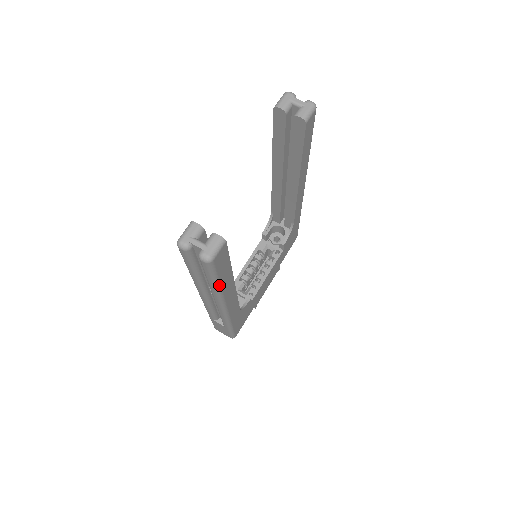
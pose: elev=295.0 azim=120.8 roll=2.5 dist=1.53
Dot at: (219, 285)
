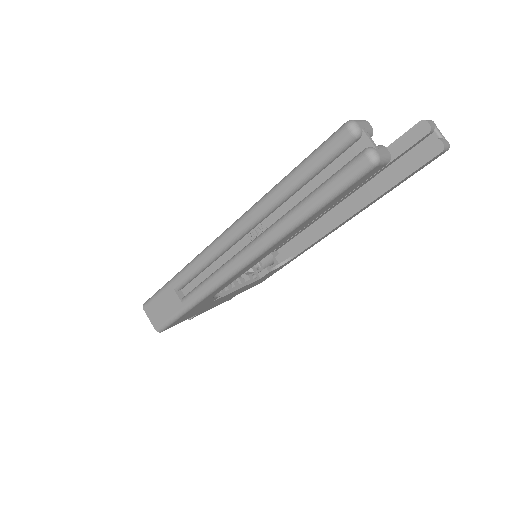
Dot at: (311, 215)
